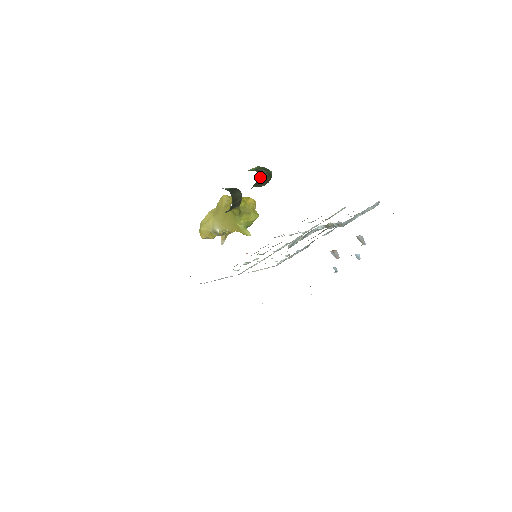
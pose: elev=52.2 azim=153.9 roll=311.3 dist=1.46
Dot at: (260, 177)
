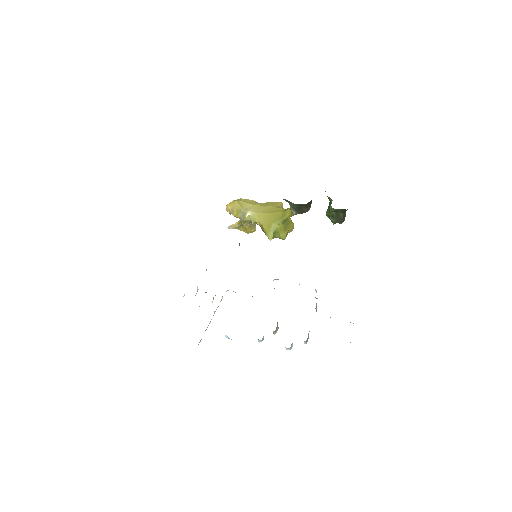
Dot at: (345, 211)
